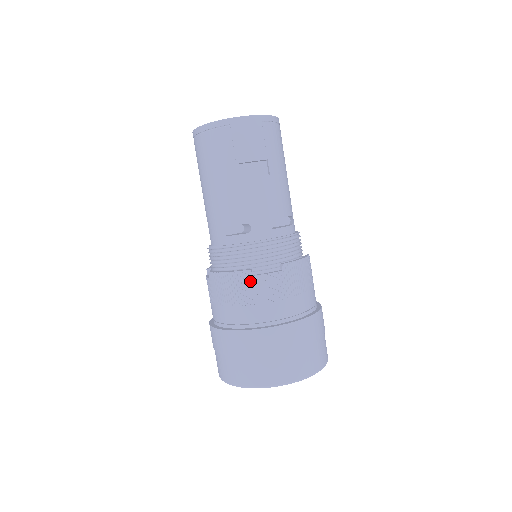
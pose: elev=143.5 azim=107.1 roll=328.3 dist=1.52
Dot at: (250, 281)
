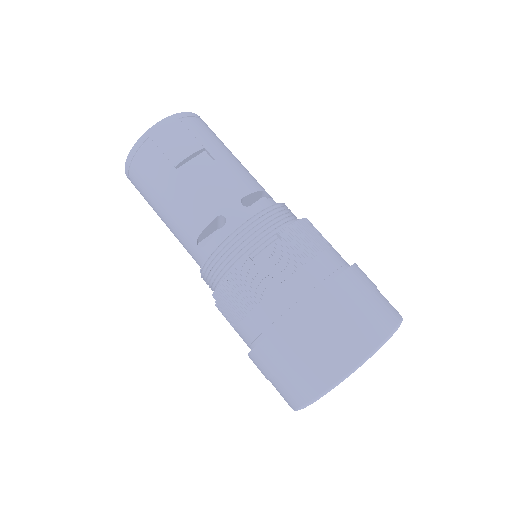
Dot at: (254, 268)
